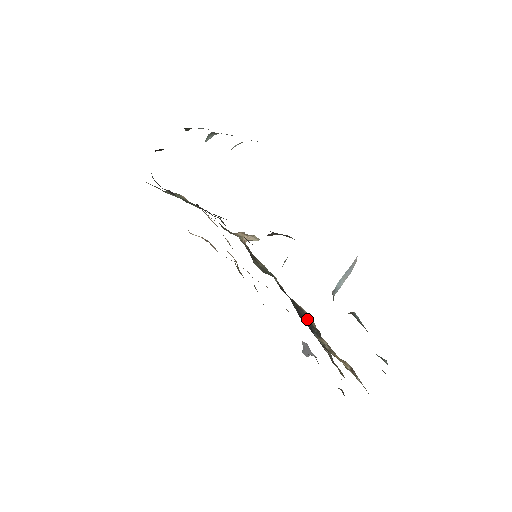
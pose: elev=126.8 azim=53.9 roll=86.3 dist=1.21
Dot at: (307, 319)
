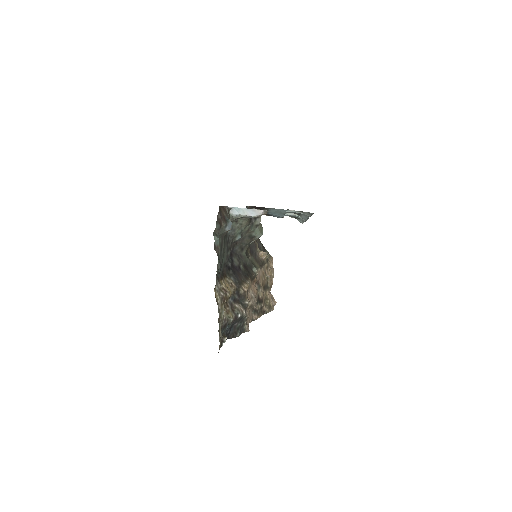
Dot at: (242, 280)
